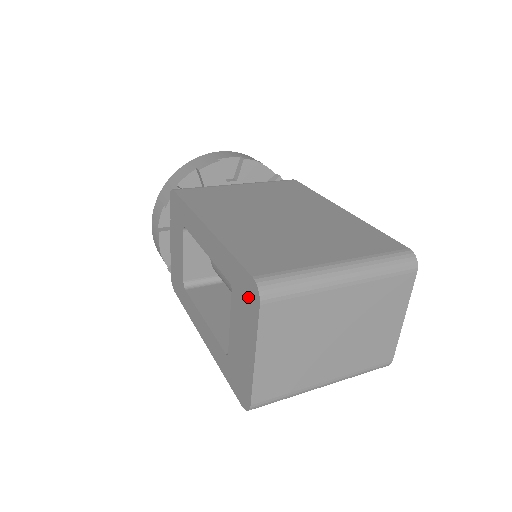
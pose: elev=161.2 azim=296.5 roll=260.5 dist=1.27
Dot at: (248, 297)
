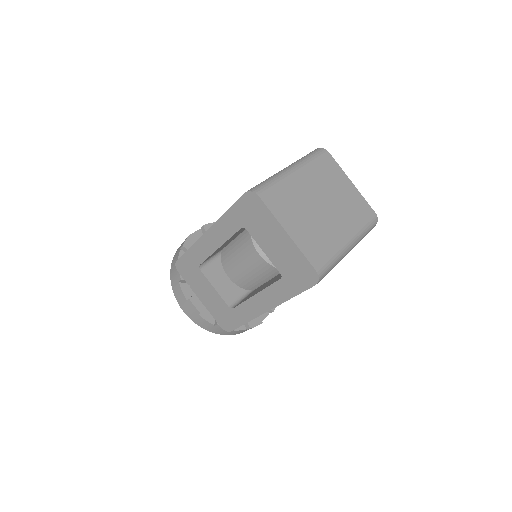
Dot at: (253, 209)
